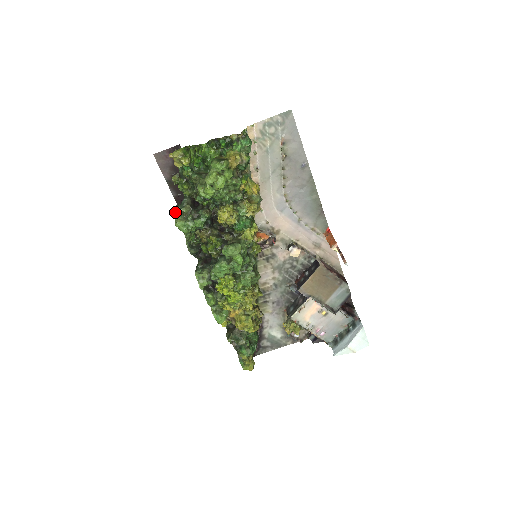
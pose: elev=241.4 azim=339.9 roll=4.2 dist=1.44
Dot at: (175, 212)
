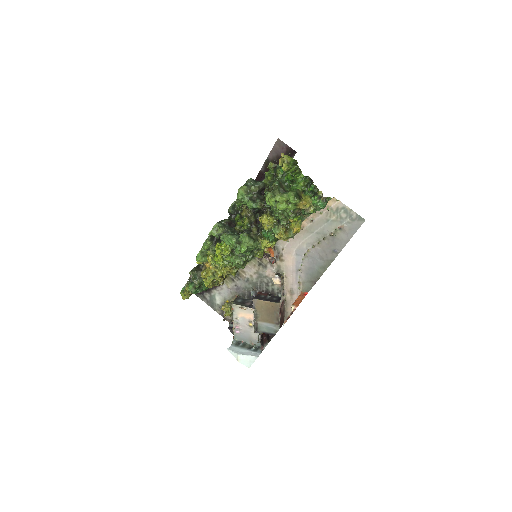
Dot at: (248, 182)
